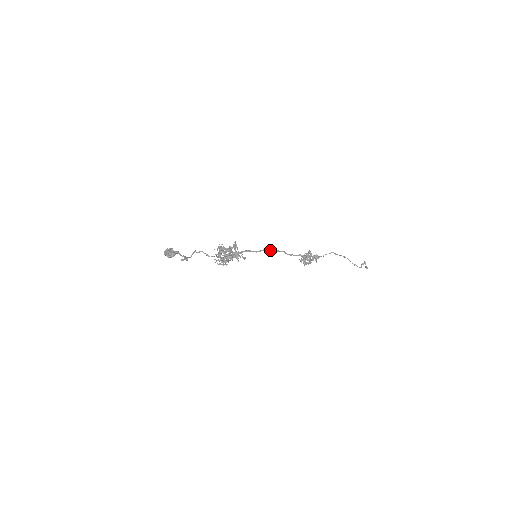
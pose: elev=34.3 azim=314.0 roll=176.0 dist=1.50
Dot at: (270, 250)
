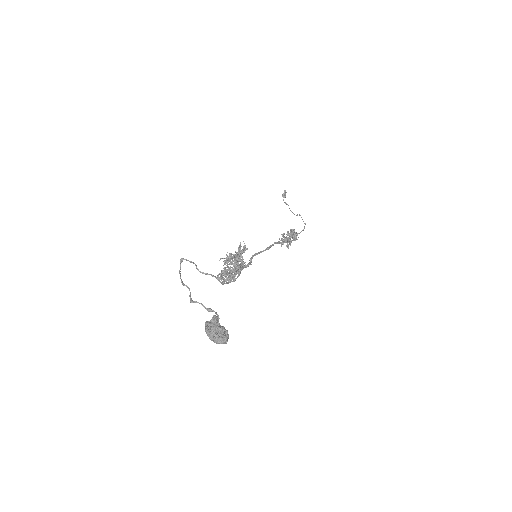
Dot at: (271, 245)
